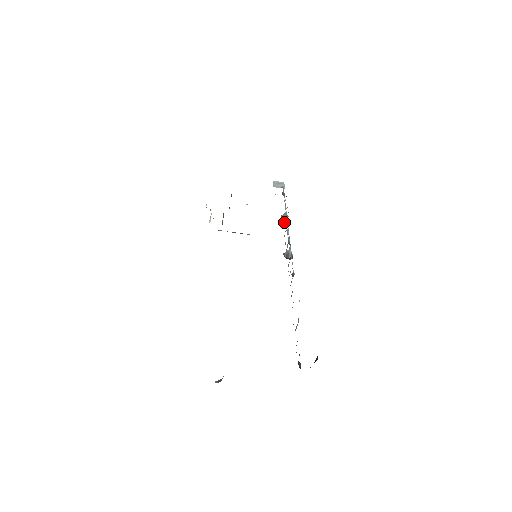
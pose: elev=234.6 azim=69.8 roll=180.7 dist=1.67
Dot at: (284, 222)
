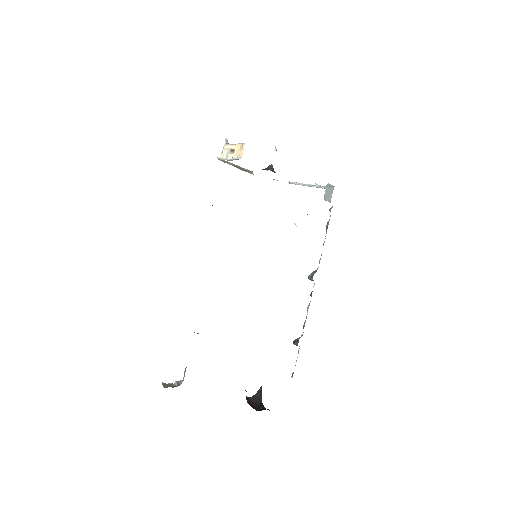
Dot at: (309, 277)
